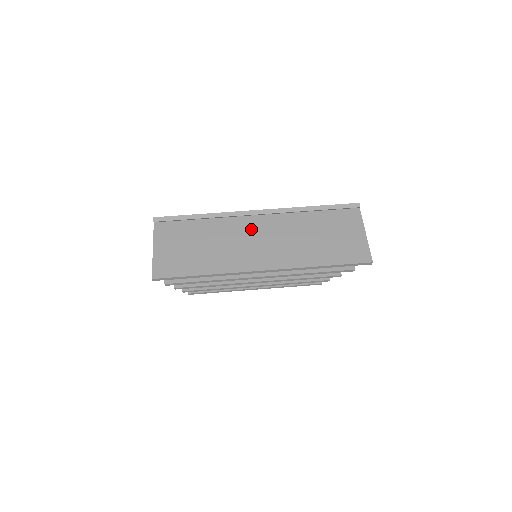
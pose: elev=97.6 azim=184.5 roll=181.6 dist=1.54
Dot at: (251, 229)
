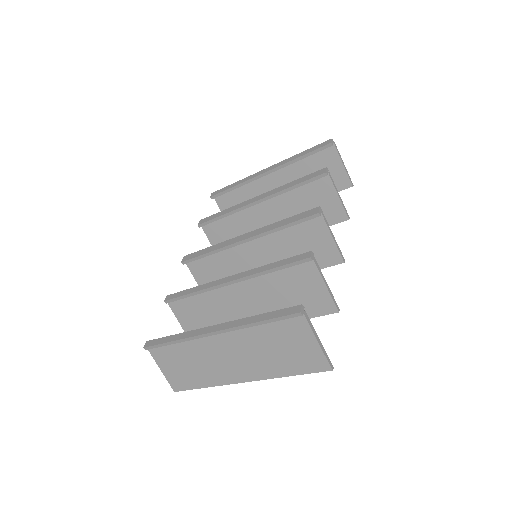
Dot at: (217, 347)
